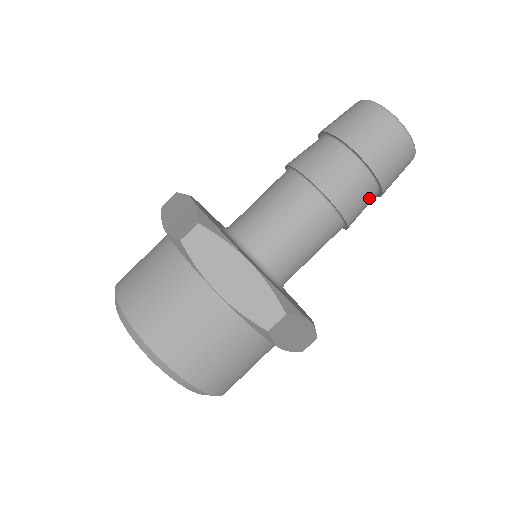
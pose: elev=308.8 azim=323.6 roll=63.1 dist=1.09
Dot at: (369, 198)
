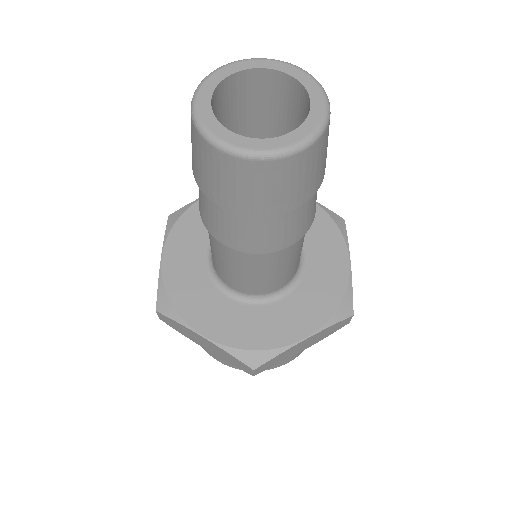
Dot at: occluded
